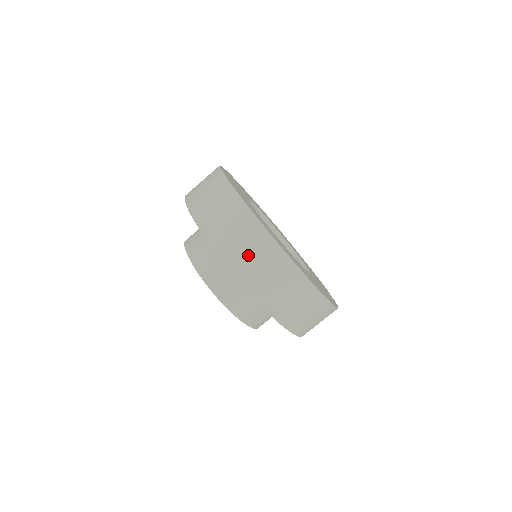
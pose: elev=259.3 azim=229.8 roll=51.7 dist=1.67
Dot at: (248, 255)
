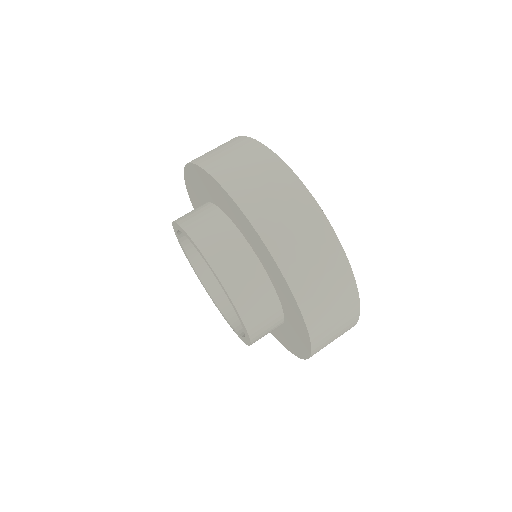
Dot at: (246, 172)
